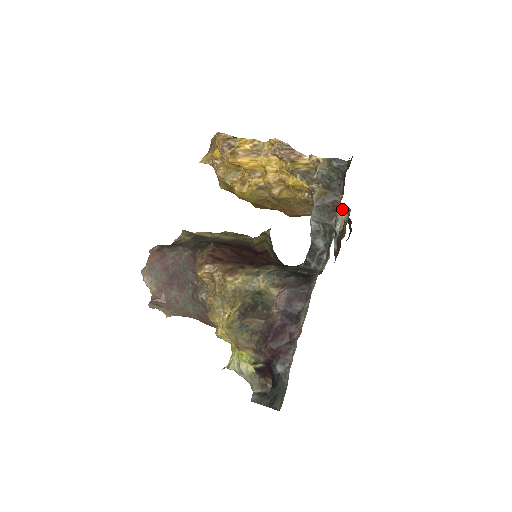
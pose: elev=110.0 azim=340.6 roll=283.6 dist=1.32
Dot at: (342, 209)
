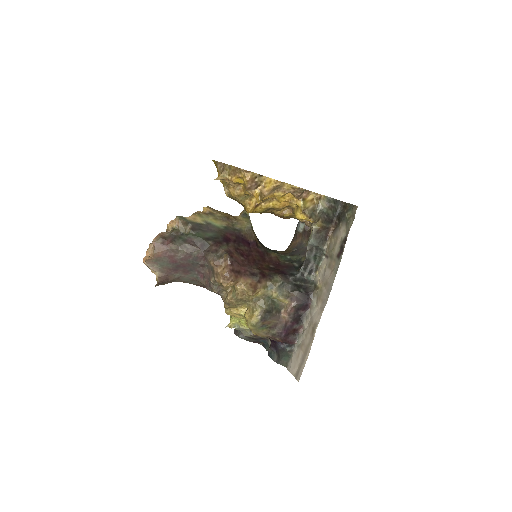
Dot at: occluded
